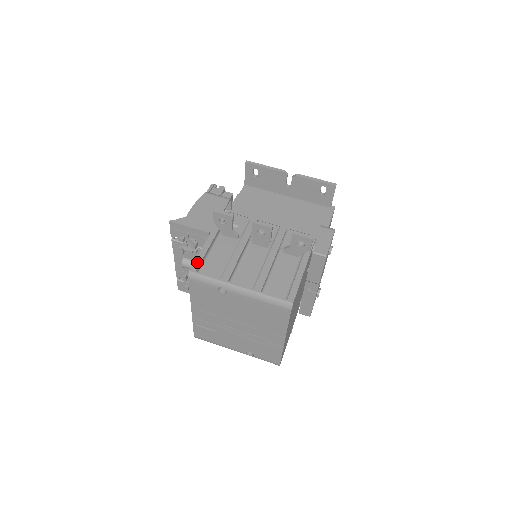
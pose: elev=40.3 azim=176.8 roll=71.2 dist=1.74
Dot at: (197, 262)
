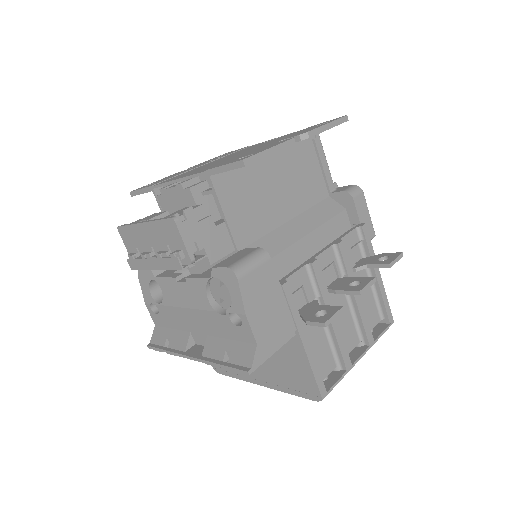
Dot at: (320, 383)
